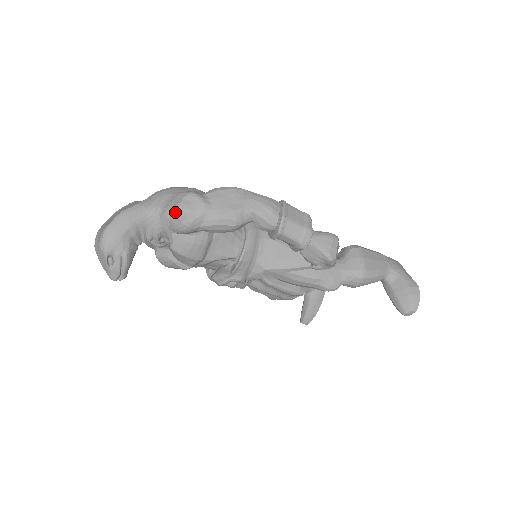
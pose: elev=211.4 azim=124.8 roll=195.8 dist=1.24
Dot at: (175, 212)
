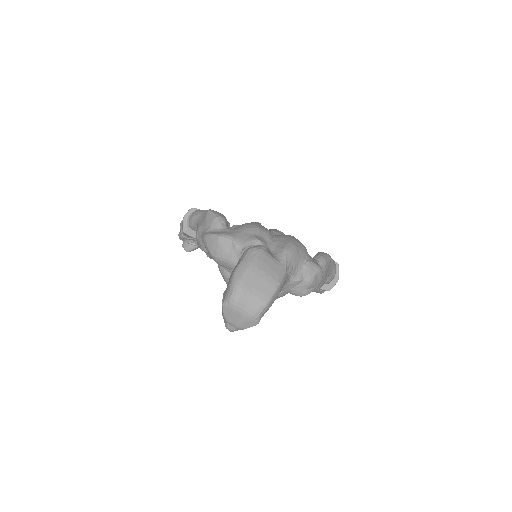
Dot at: (306, 285)
